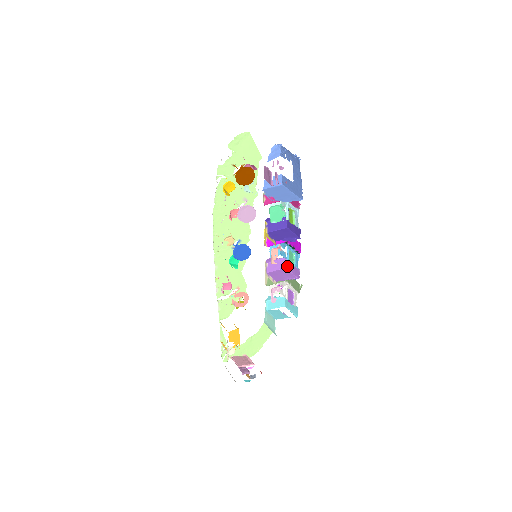
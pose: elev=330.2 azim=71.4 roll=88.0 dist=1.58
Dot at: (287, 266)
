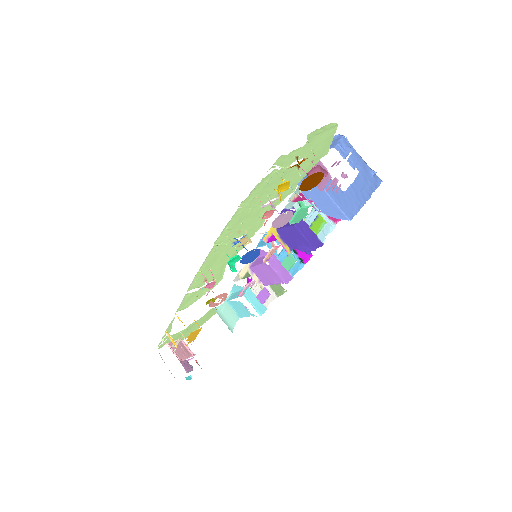
Dot at: (271, 261)
